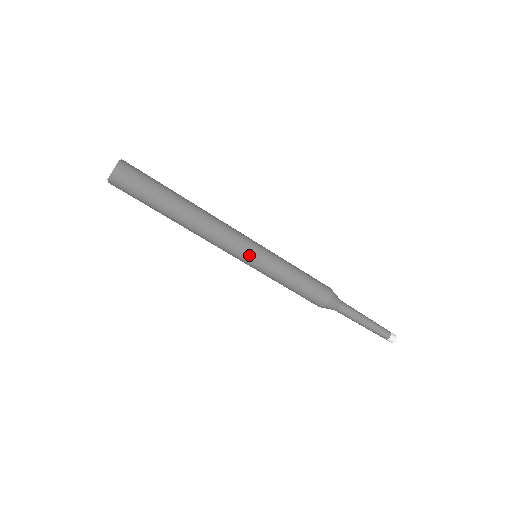
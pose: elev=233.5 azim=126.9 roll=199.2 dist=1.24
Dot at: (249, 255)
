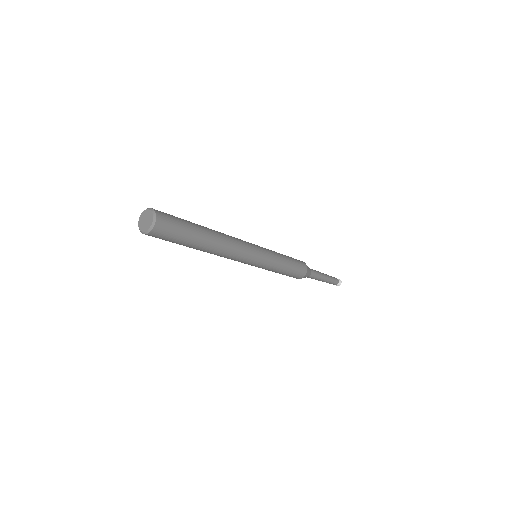
Dot at: (253, 263)
